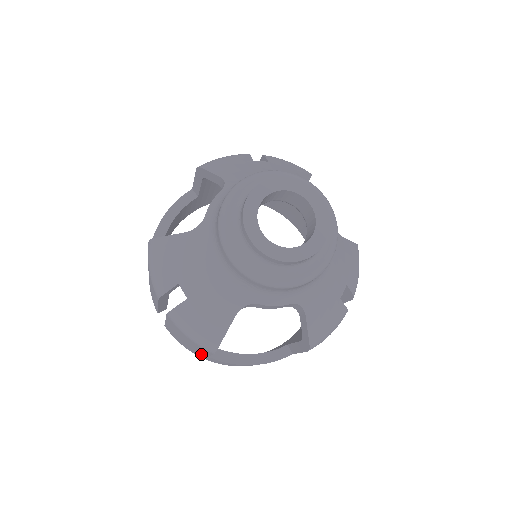
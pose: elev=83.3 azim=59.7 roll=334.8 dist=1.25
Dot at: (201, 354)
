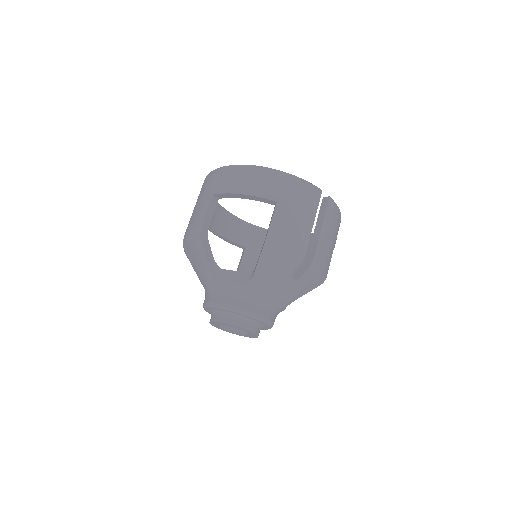
Dot at: occluded
